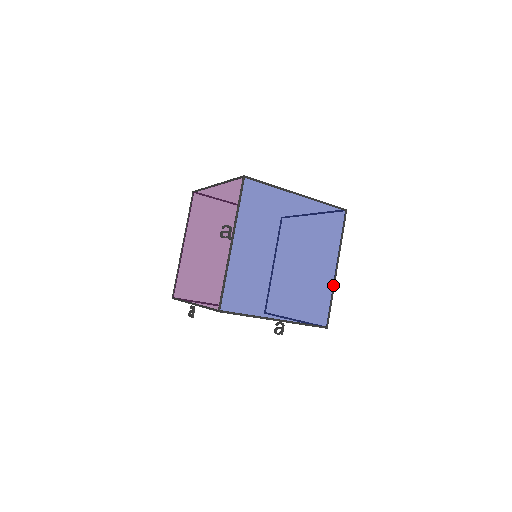
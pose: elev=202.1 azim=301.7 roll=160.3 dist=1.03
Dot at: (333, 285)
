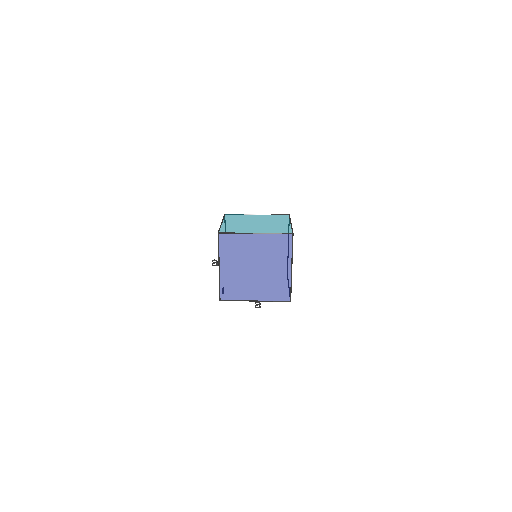
Dot at: (291, 278)
